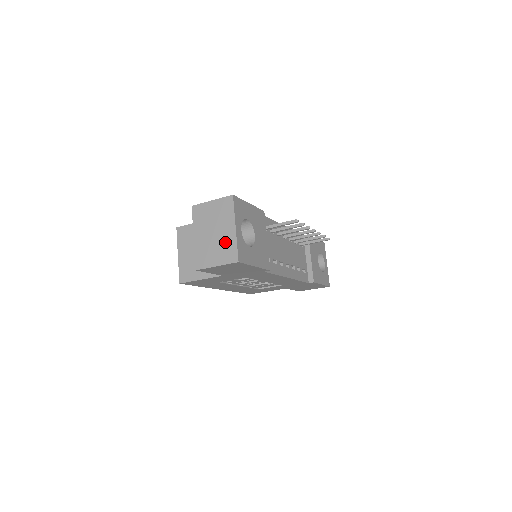
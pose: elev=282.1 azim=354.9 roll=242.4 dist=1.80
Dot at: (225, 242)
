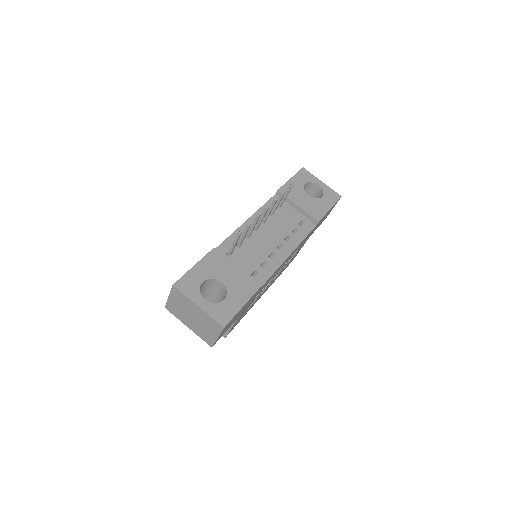
Dot at: (204, 320)
